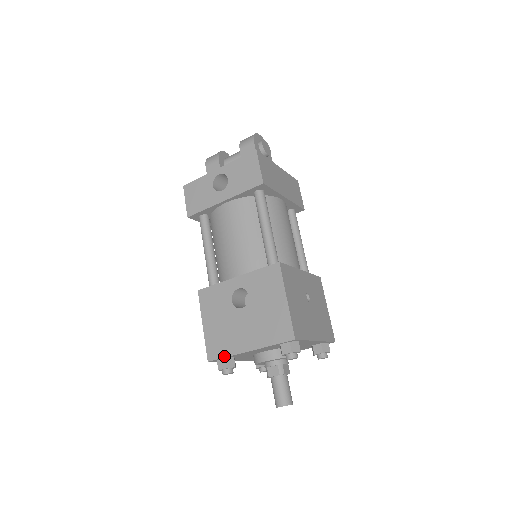
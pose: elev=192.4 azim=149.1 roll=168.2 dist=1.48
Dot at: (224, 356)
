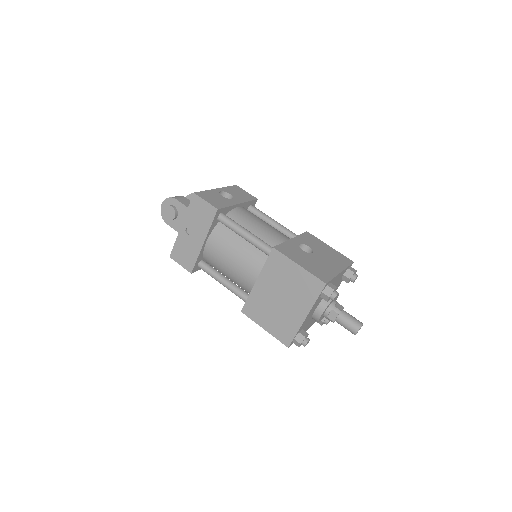
Dot at: (332, 278)
